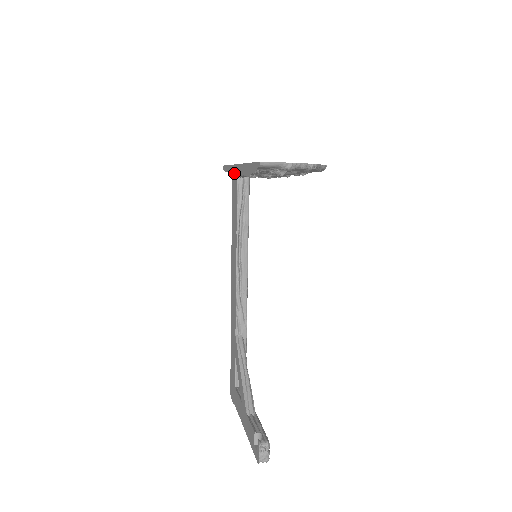
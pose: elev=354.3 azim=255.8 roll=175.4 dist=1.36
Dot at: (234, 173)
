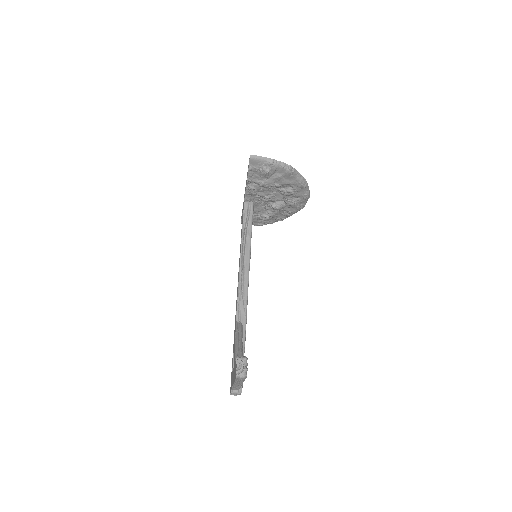
Dot at: (243, 204)
